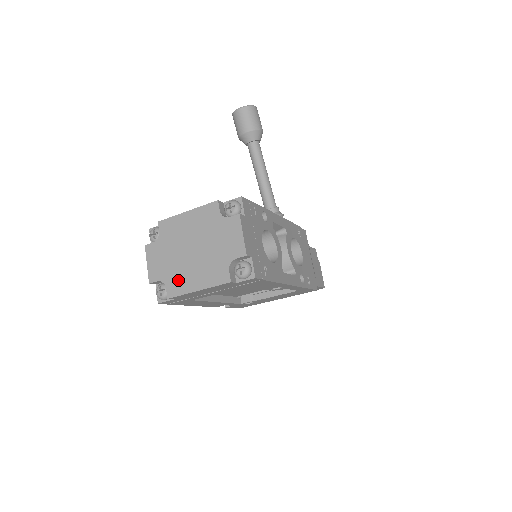
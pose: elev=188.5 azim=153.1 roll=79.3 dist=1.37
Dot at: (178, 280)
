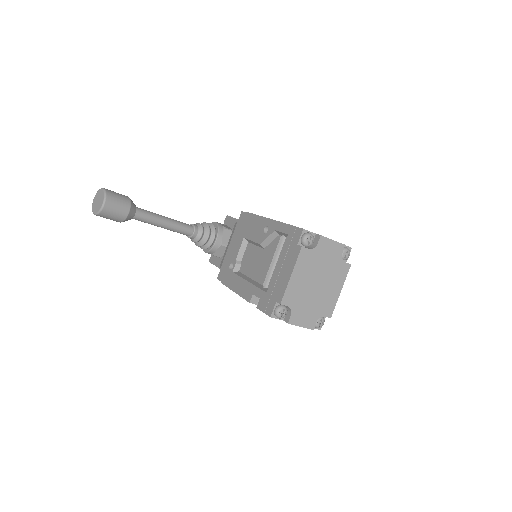
Dot at: (326, 304)
